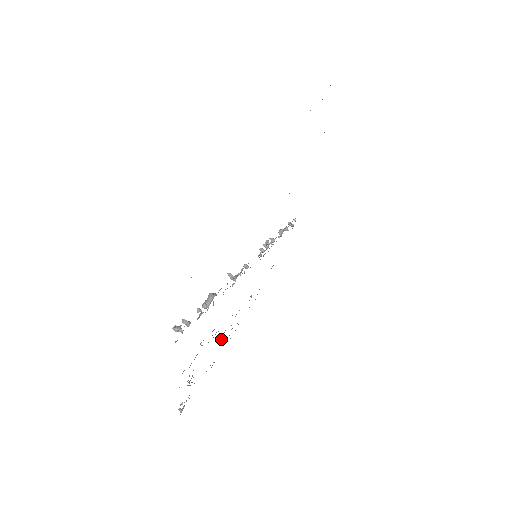
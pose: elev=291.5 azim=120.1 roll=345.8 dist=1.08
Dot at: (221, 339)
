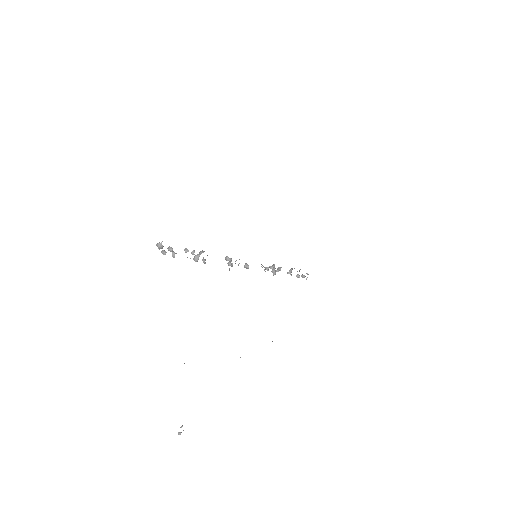
Dot at: occluded
